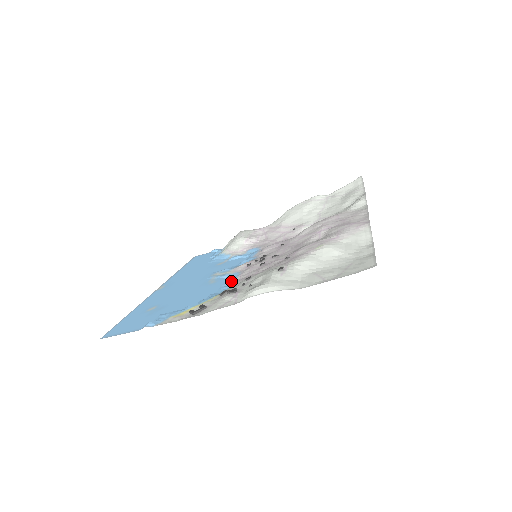
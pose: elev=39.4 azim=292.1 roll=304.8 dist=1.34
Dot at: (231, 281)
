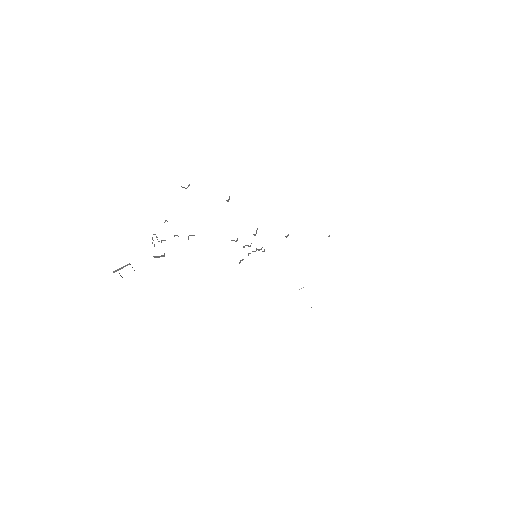
Dot at: occluded
